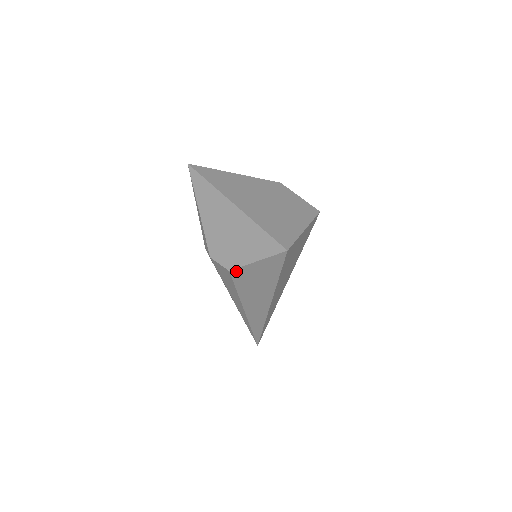
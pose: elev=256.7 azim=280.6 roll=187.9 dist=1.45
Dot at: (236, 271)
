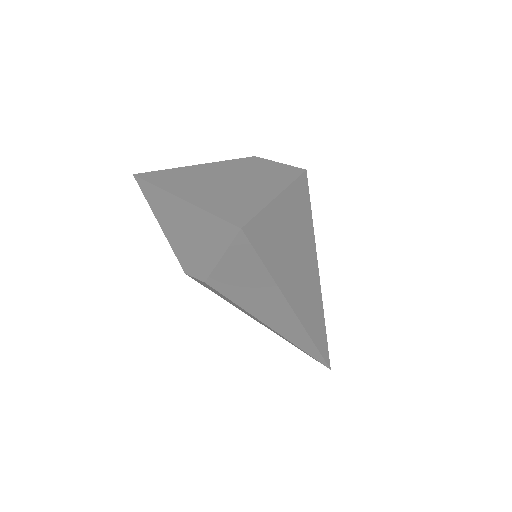
Dot at: (212, 280)
